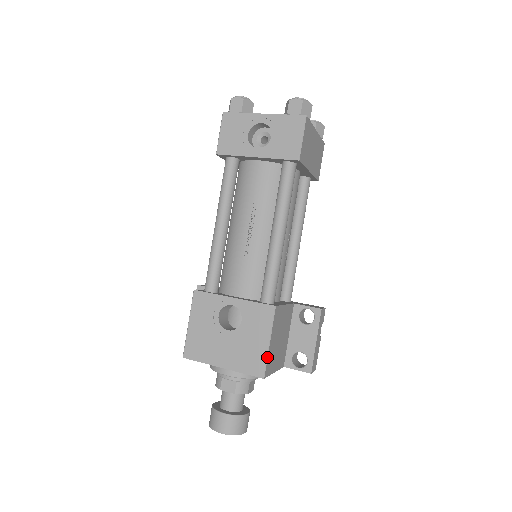
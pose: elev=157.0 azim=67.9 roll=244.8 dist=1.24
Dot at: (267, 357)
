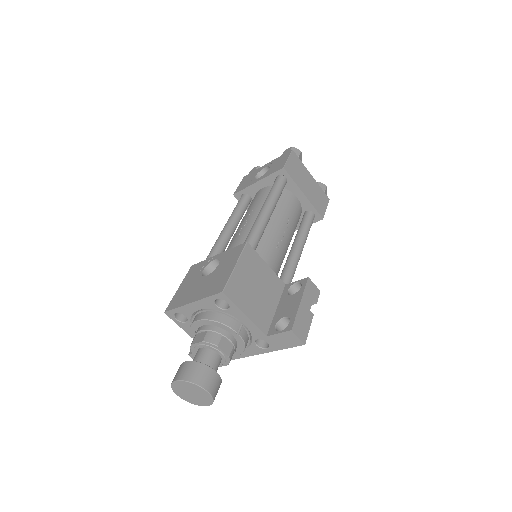
Dot at: (230, 276)
